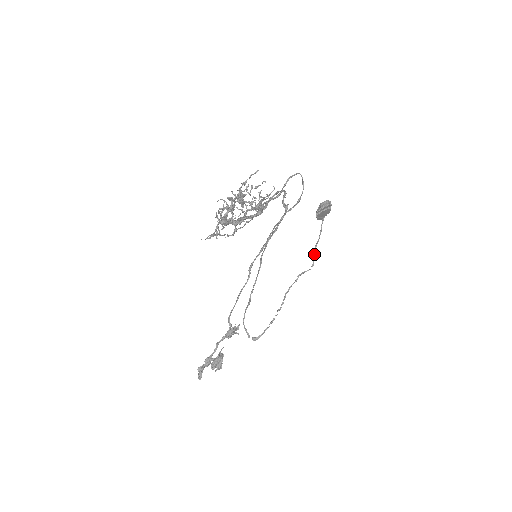
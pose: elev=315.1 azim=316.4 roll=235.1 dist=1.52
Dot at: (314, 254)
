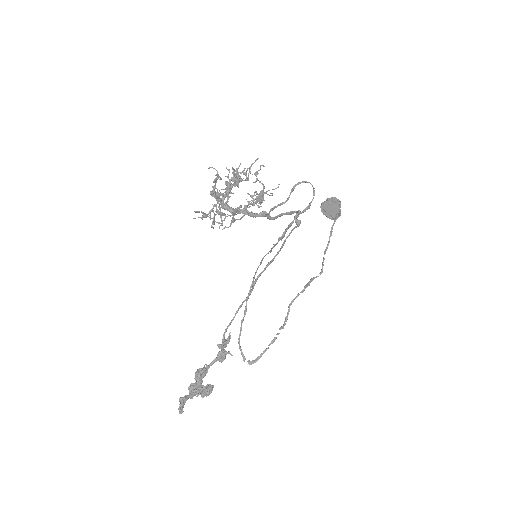
Dot at: (323, 259)
